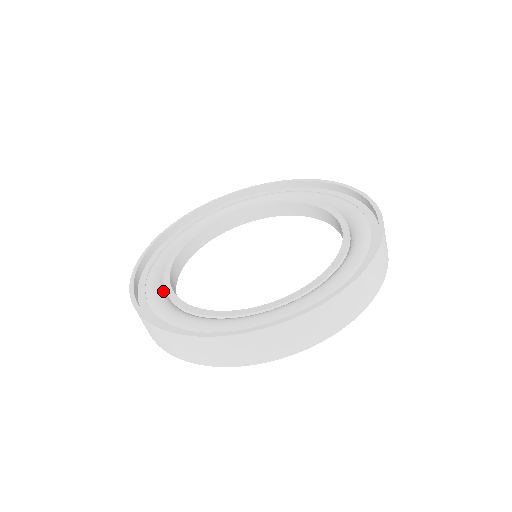
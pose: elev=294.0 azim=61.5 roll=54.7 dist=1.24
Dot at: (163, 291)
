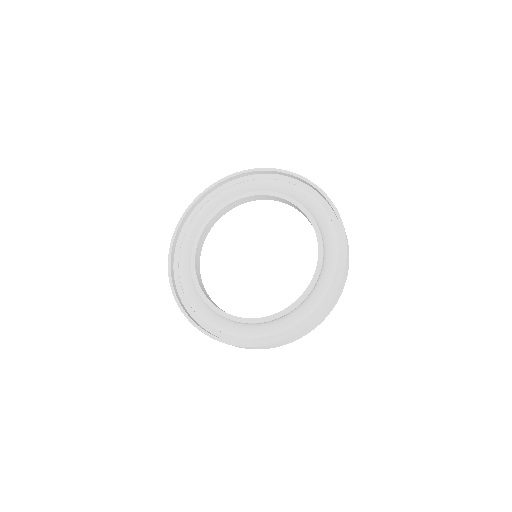
Dot at: (210, 309)
